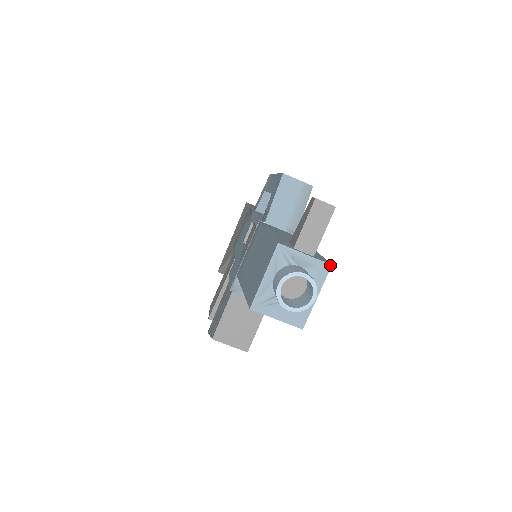
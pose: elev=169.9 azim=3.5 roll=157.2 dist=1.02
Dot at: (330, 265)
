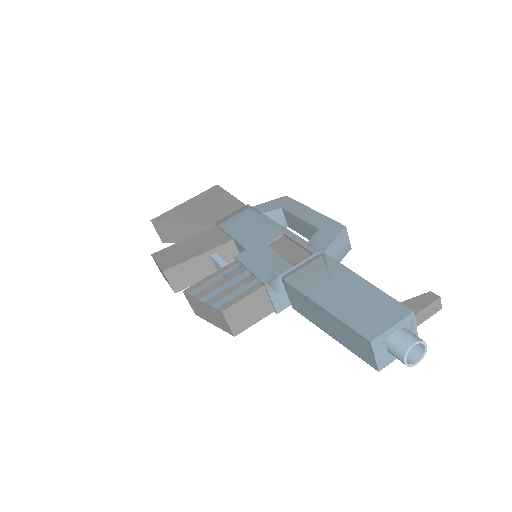
Dot at: occluded
